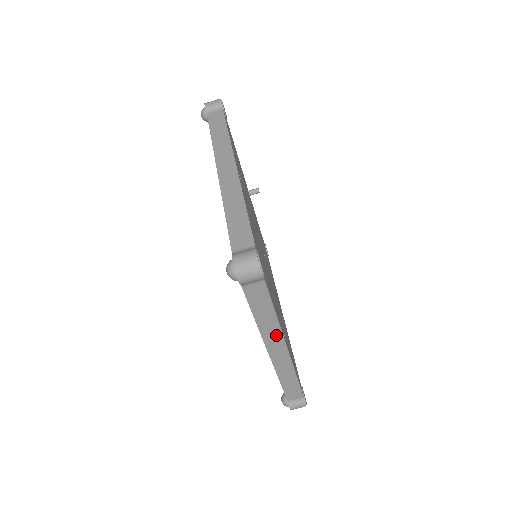
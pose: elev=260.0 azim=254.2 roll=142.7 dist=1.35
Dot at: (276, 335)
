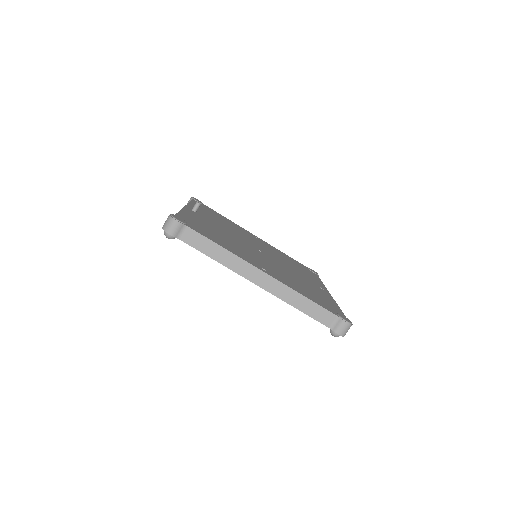
Dot at: occluded
